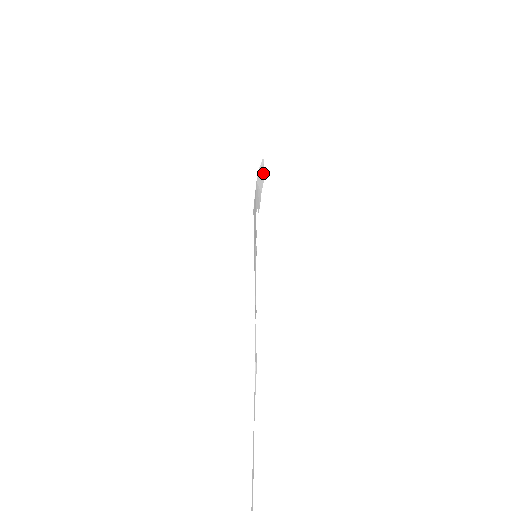
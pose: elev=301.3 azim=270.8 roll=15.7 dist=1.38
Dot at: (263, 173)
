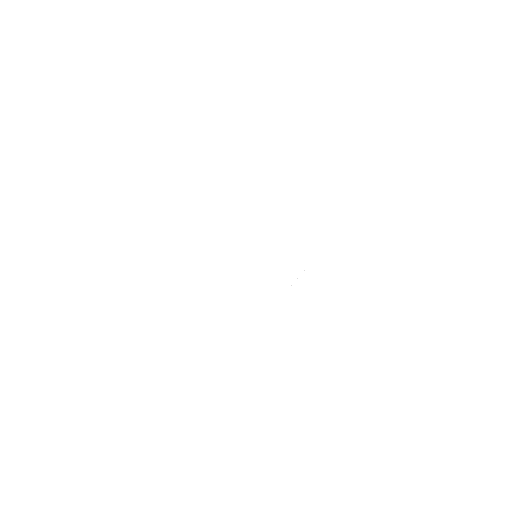
Dot at: occluded
